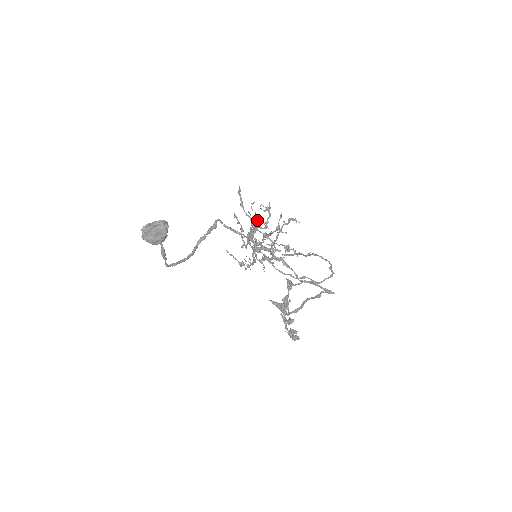
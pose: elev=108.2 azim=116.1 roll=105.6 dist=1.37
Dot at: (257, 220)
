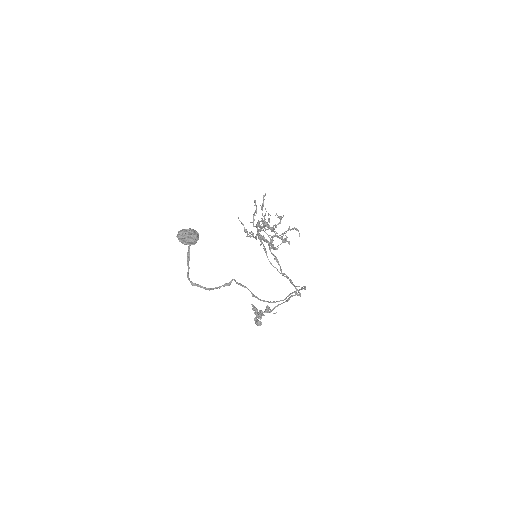
Dot at: occluded
